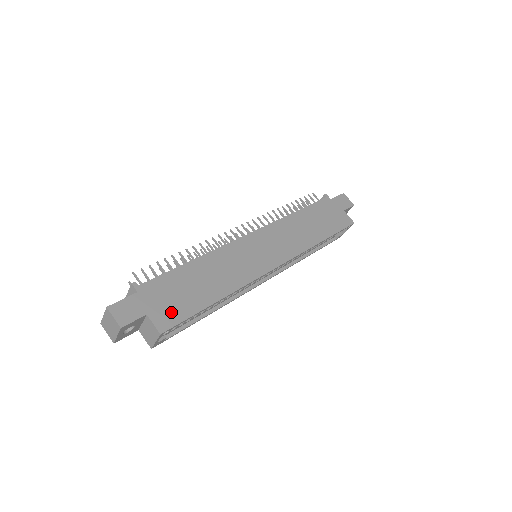
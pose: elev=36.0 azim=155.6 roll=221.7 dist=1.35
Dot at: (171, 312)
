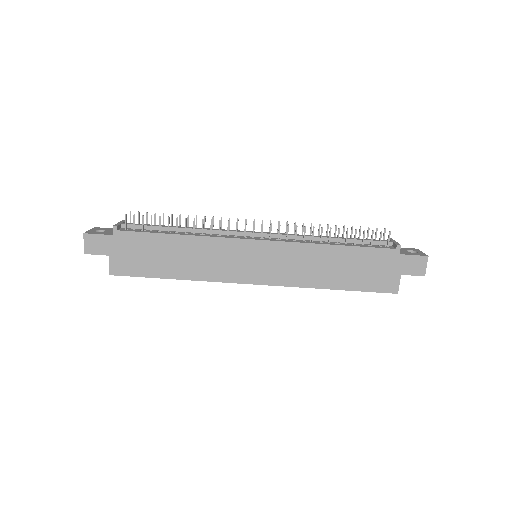
Dot at: (128, 265)
